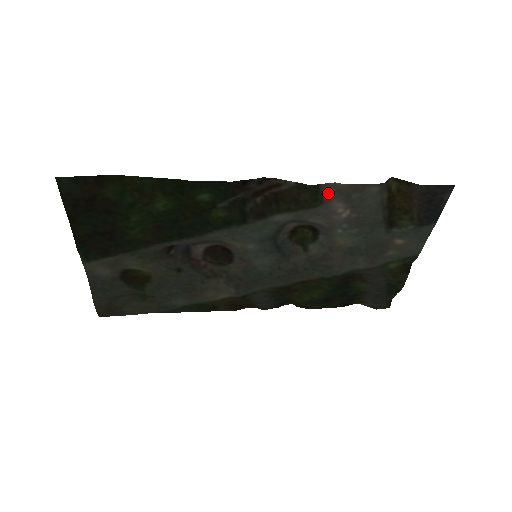
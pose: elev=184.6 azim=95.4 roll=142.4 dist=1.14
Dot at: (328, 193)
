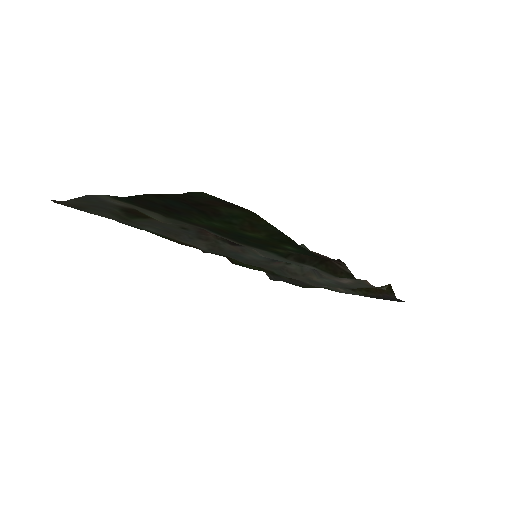
Dot at: occluded
